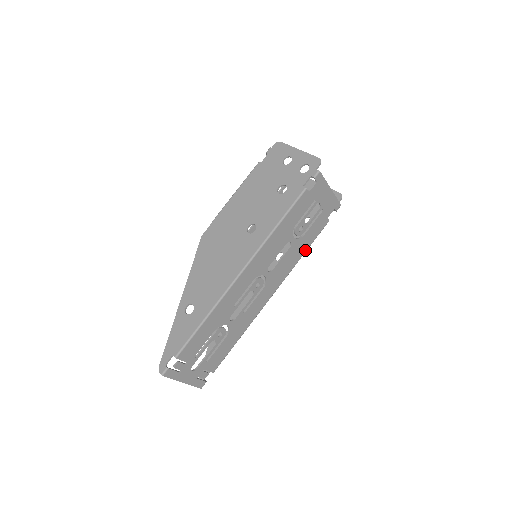
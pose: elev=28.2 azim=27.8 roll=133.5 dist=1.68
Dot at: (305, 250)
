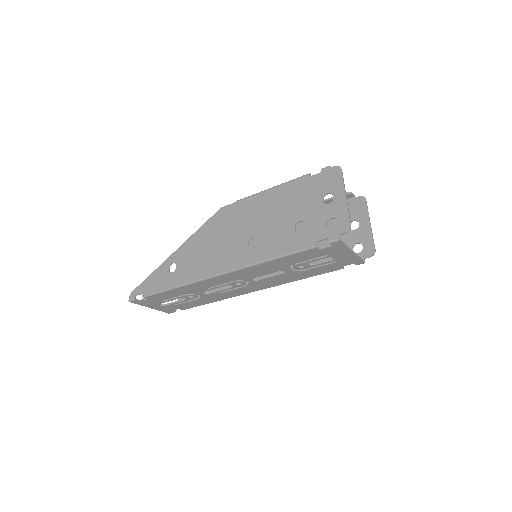
Dot at: (304, 277)
